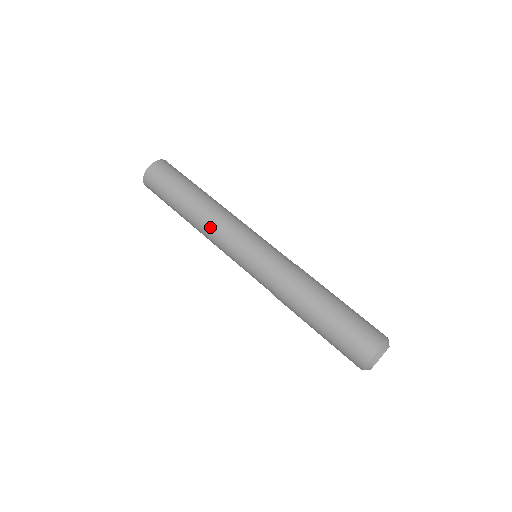
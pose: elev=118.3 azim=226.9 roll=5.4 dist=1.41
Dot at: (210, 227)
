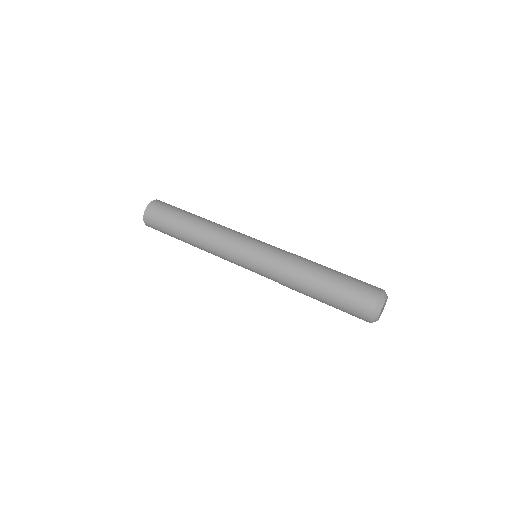
Dot at: (219, 228)
